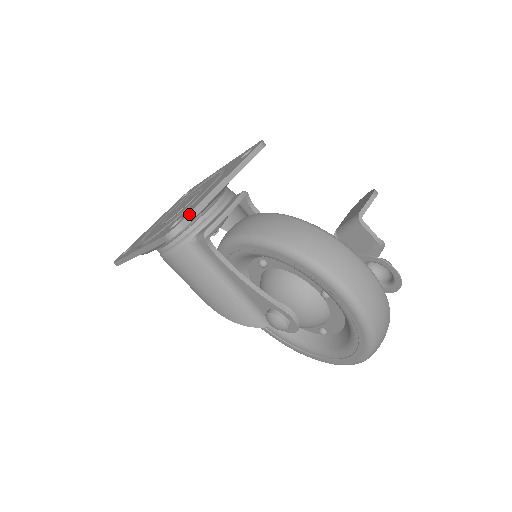
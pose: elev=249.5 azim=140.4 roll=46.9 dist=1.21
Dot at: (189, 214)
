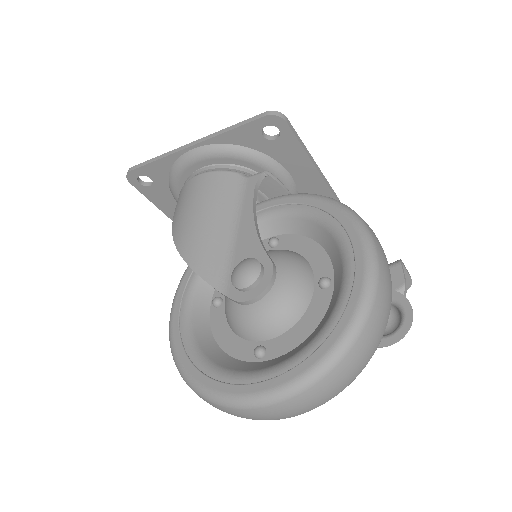
Dot at: occluded
